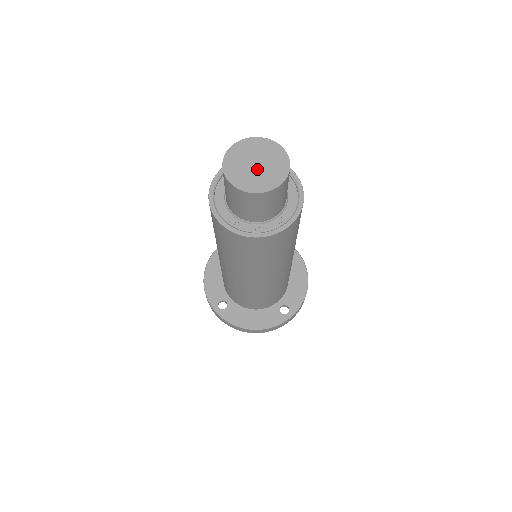
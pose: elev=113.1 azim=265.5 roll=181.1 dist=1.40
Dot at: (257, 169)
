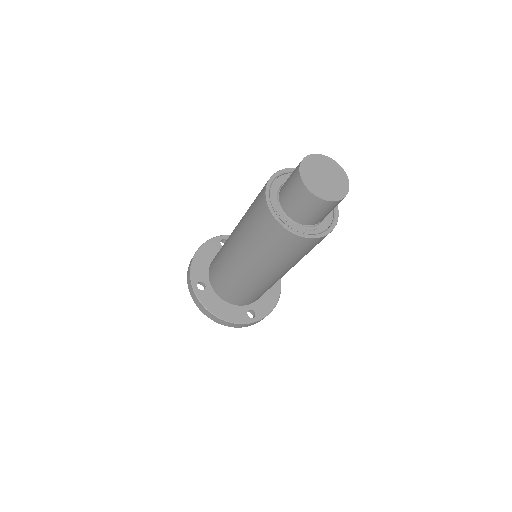
Dot at: (324, 181)
